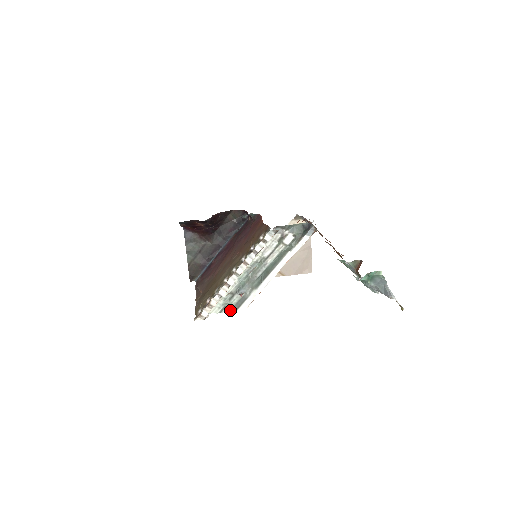
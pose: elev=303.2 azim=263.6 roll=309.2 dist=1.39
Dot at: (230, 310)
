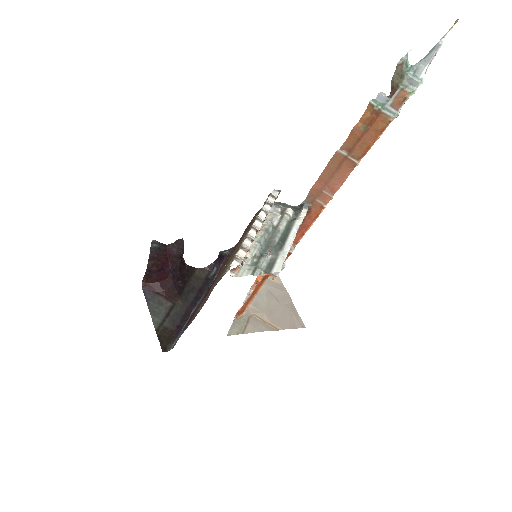
Dot at: (263, 272)
